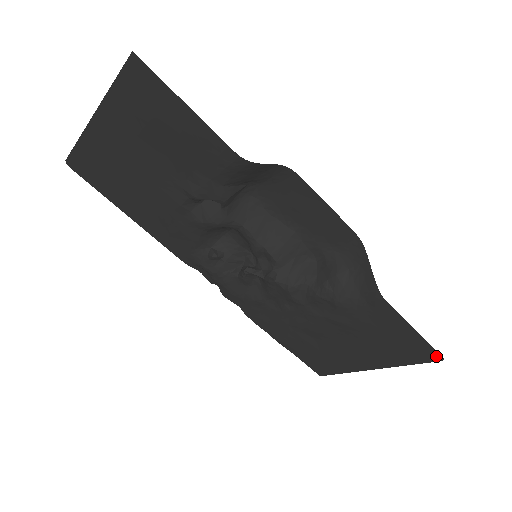
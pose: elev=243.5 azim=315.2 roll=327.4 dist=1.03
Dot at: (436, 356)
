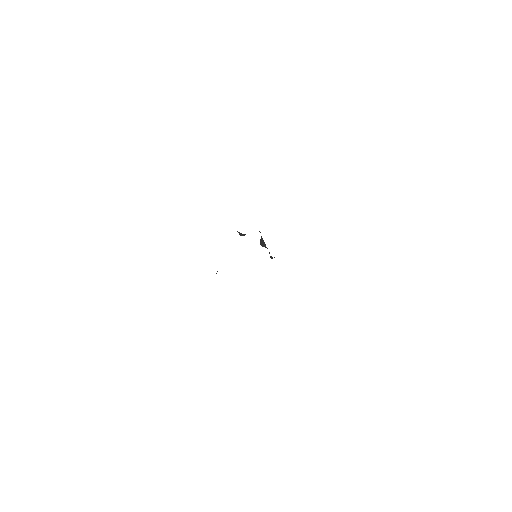
Dot at: occluded
